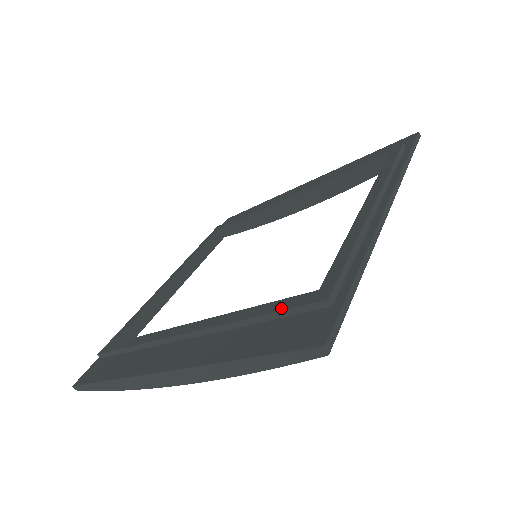
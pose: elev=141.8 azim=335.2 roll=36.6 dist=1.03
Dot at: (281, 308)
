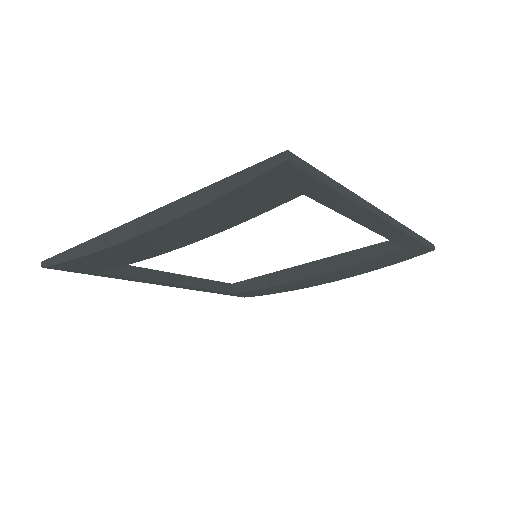
Dot at: occluded
